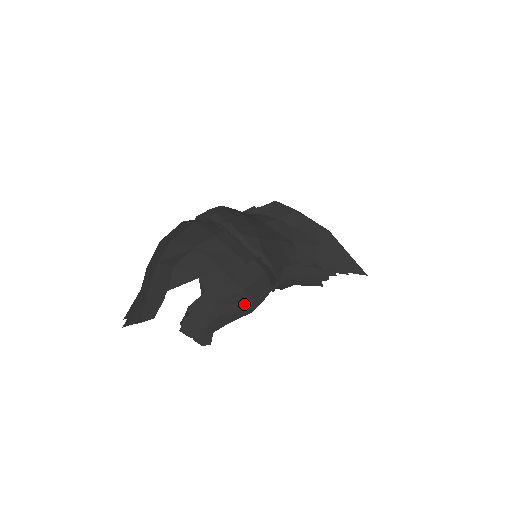
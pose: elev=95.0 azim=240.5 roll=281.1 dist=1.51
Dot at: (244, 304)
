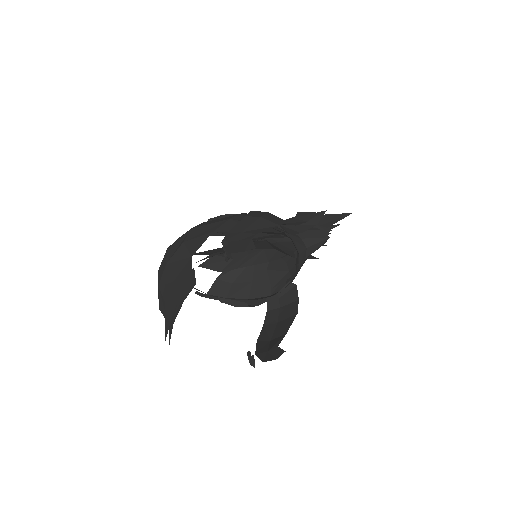
Dot at: (271, 227)
